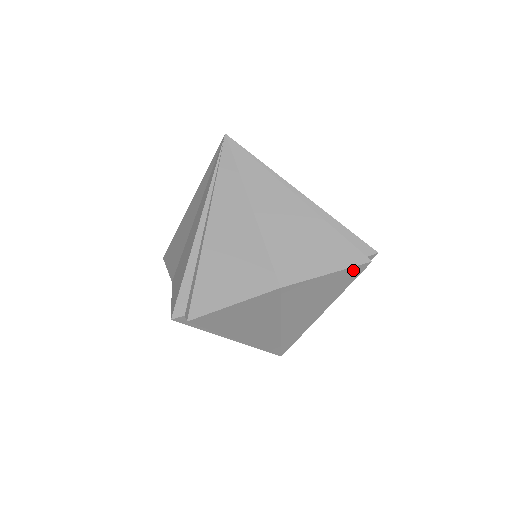
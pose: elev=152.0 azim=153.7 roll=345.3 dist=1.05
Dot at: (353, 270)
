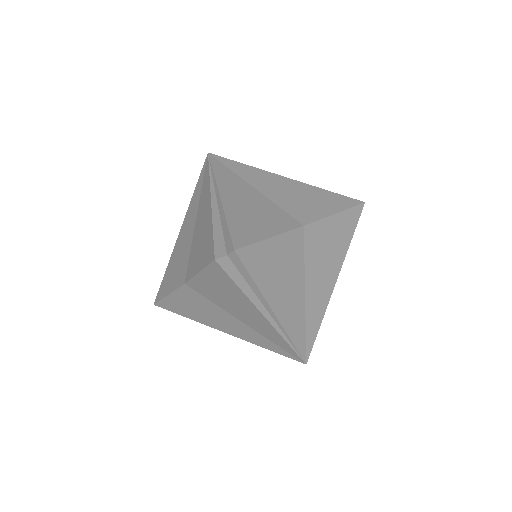
Dot at: (353, 212)
